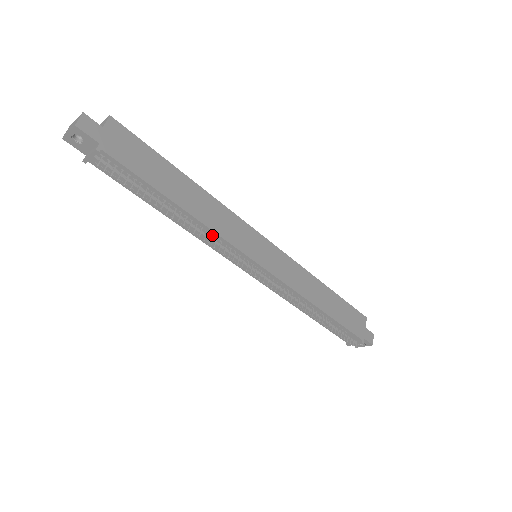
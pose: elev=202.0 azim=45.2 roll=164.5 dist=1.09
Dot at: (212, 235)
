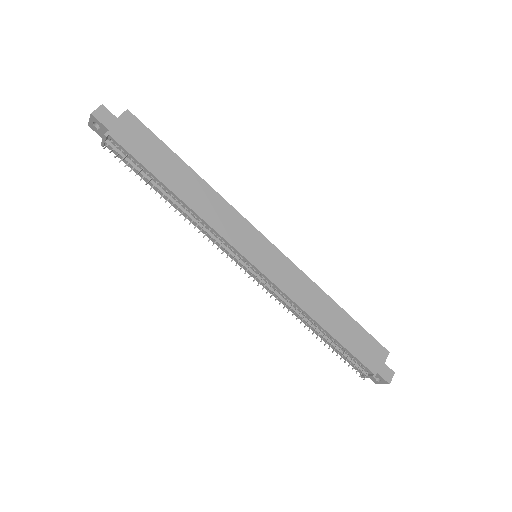
Dot at: (206, 226)
